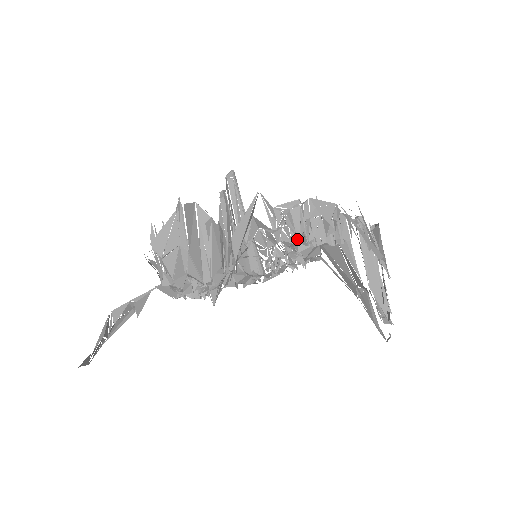
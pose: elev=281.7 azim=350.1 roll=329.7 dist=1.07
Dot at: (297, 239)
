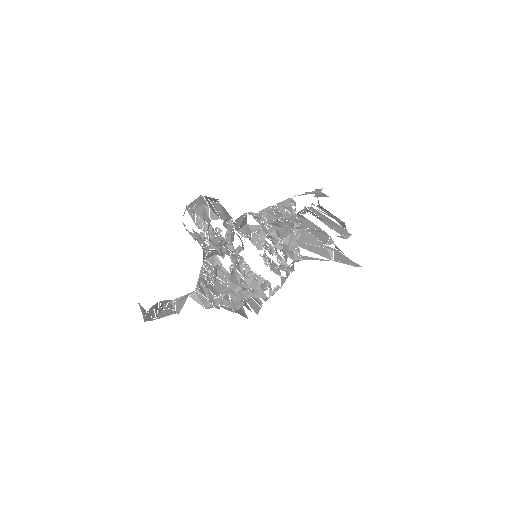
Dot at: (277, 228)
